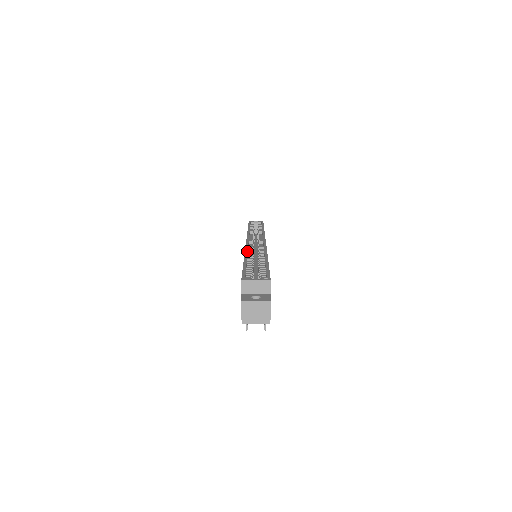
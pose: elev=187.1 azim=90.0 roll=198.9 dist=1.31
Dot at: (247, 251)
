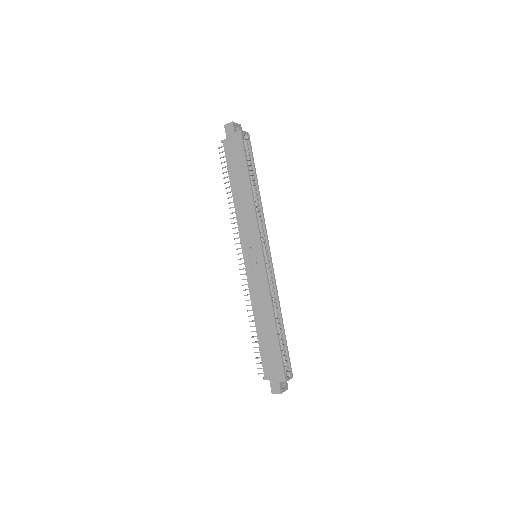
Dot at: occluded
